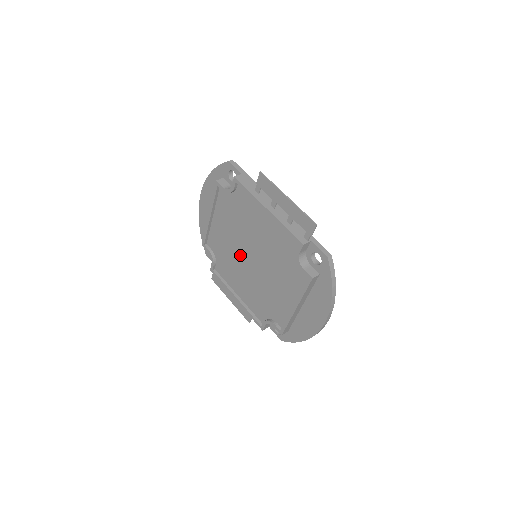
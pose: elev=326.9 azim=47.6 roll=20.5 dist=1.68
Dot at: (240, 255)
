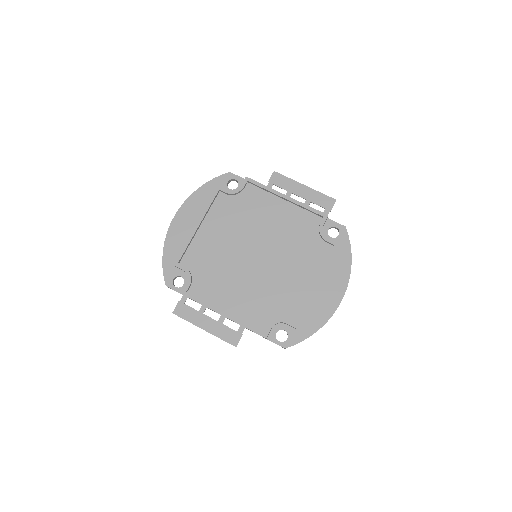
Dot at: (237, 258)
